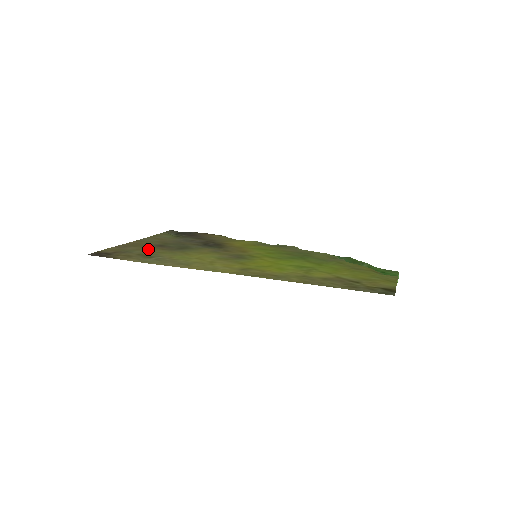
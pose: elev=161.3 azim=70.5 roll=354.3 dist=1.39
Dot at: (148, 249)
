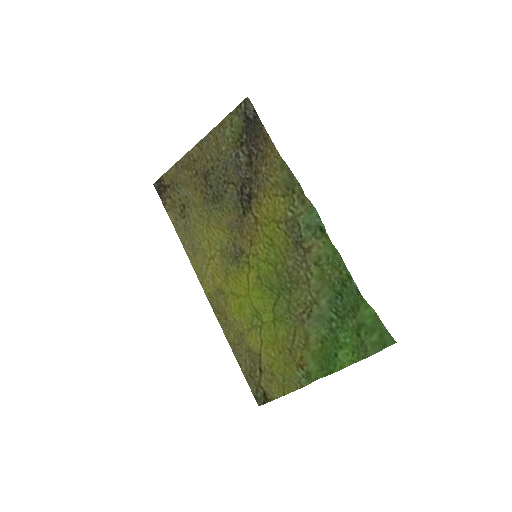
Dot at: (192, 187)
